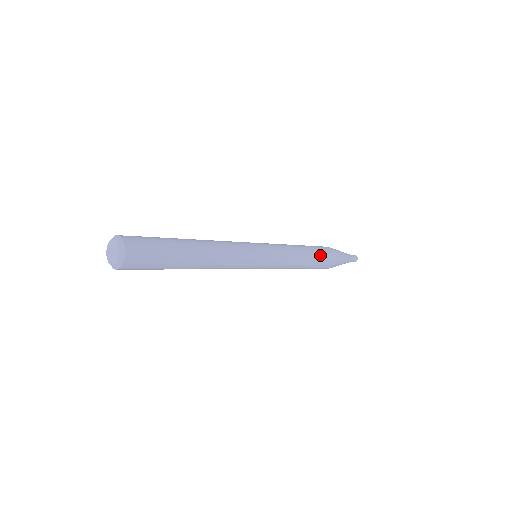
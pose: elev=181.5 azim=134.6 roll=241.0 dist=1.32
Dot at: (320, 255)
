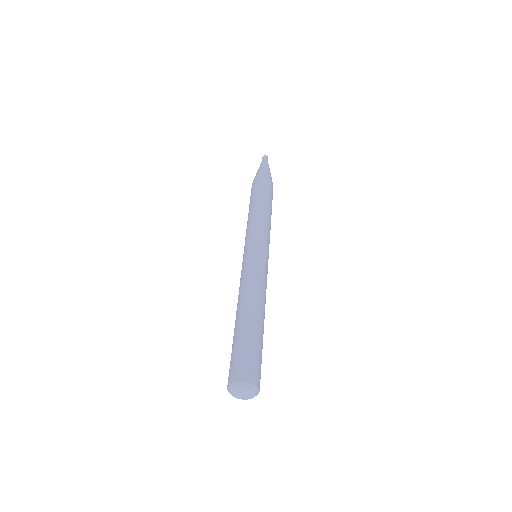
Dot at: occluded
